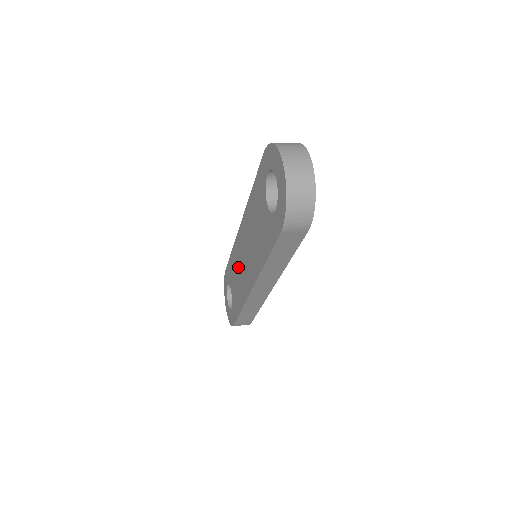
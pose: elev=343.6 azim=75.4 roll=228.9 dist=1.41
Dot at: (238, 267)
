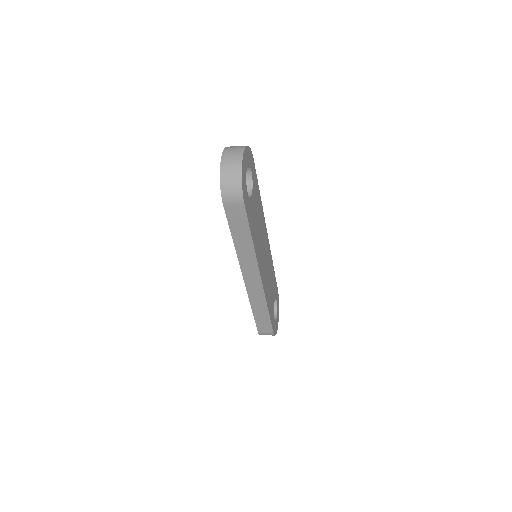
Dot at: occluded
